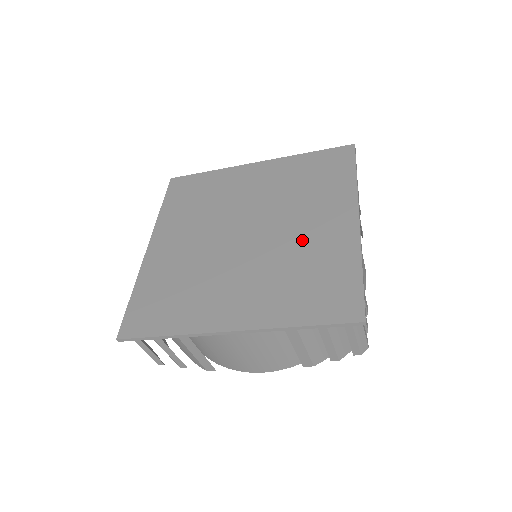
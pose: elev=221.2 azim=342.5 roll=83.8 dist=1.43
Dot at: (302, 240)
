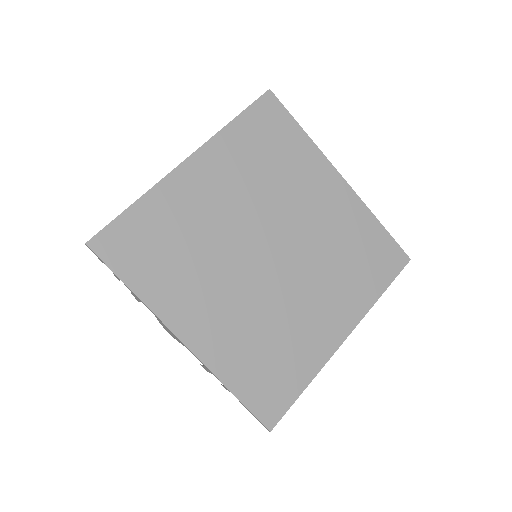
Dot at: (298, 313)
